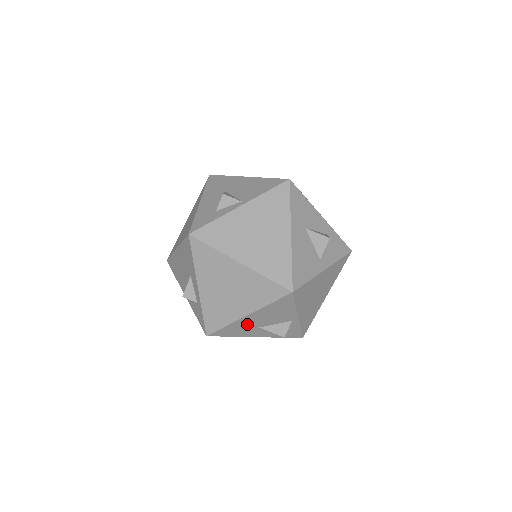
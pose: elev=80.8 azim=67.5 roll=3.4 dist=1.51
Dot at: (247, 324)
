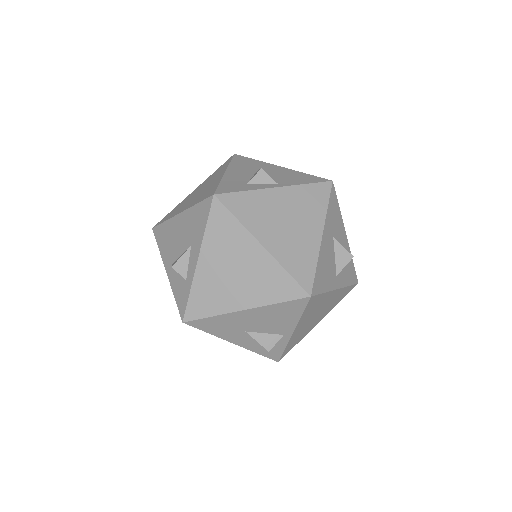
Dot at: (236, 322)
